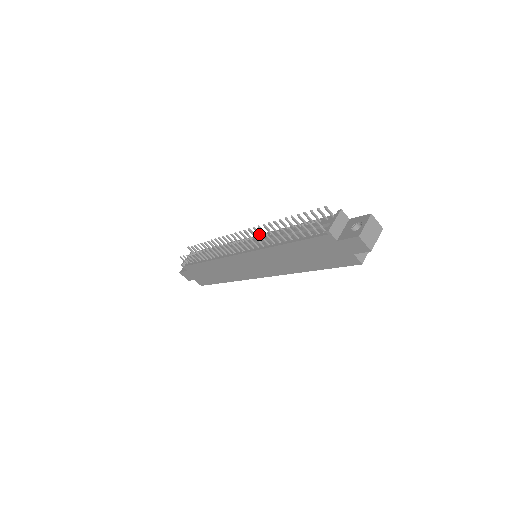
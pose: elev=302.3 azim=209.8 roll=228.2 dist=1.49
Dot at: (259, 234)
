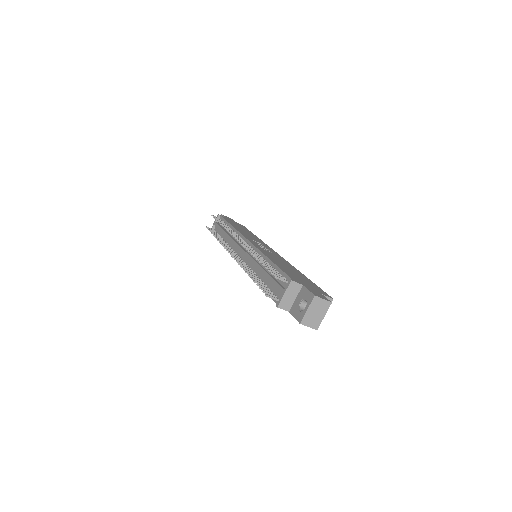
Dot at: occluded
